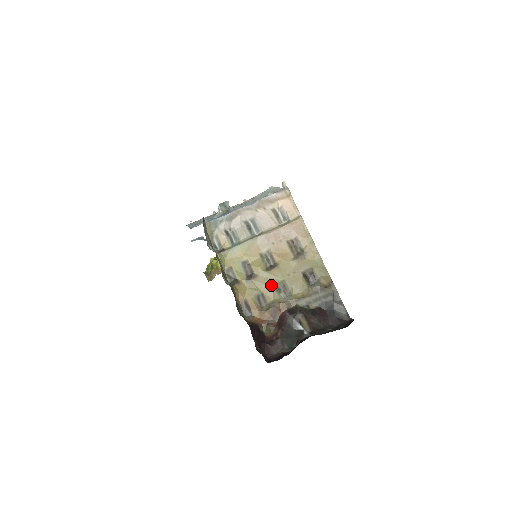
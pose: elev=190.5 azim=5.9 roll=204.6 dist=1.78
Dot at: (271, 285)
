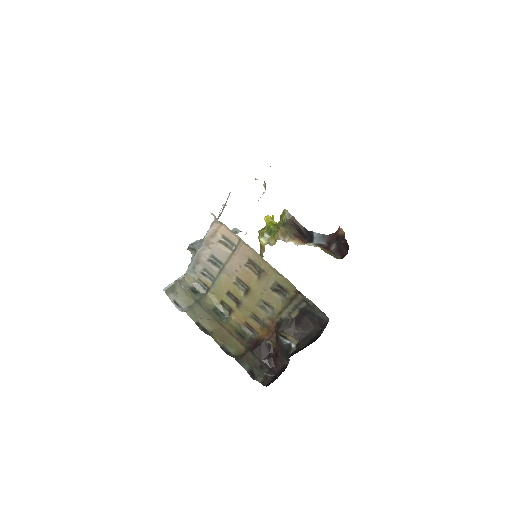
Dot at: (255, 306)
